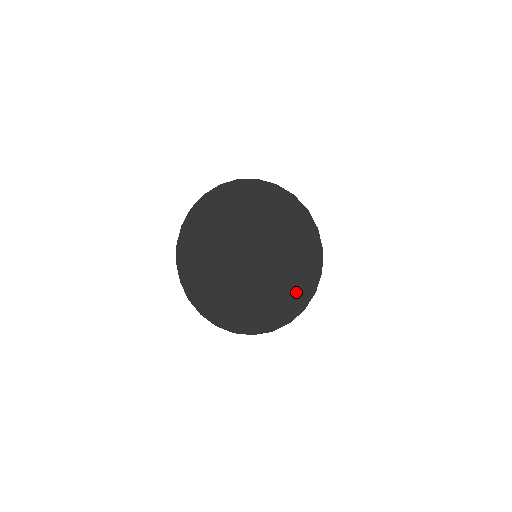
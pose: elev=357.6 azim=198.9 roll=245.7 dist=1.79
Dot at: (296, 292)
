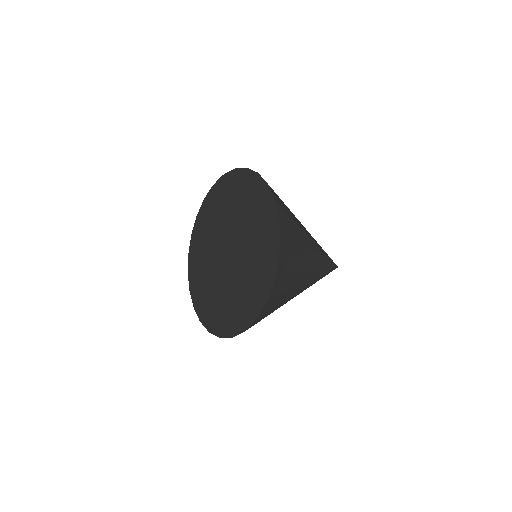
Dot at: (267, 241)
